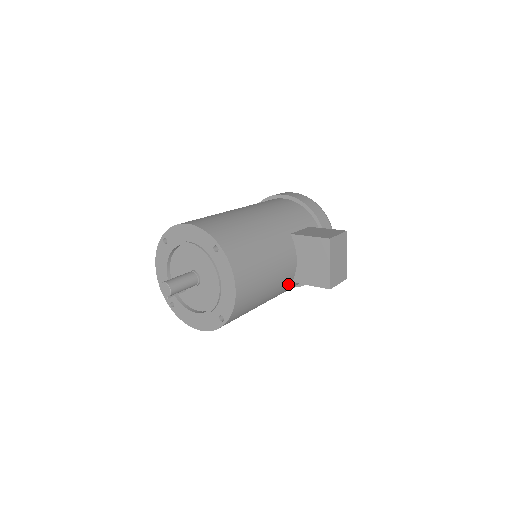
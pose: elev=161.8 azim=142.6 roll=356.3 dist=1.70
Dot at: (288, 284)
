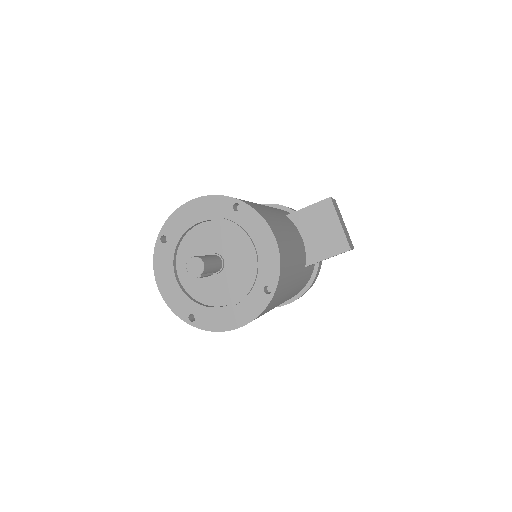
Dot at: (303, 268)
